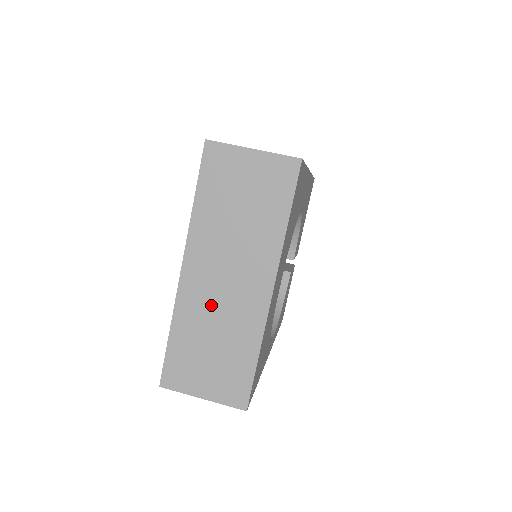
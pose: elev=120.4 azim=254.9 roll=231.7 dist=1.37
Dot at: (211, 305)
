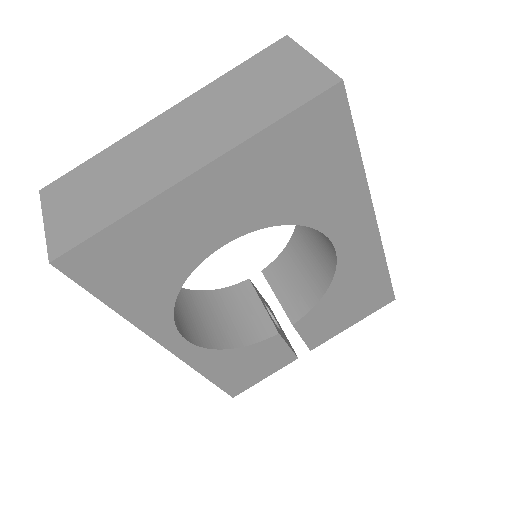
Dot at: (143, 153)
